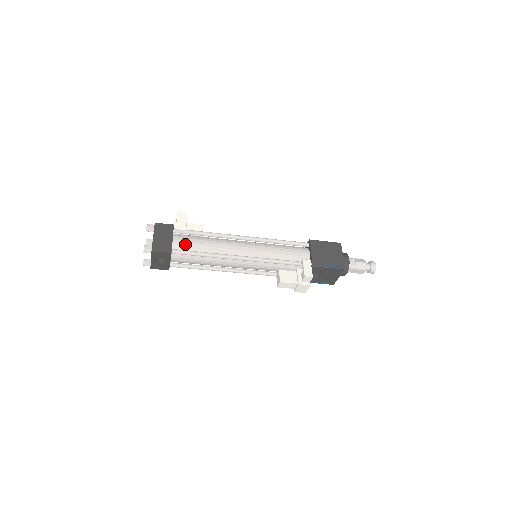
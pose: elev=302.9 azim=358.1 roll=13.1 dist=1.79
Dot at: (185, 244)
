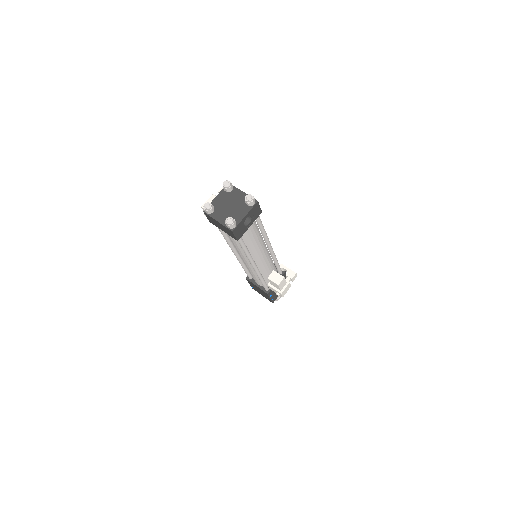
Dot at: occluded
